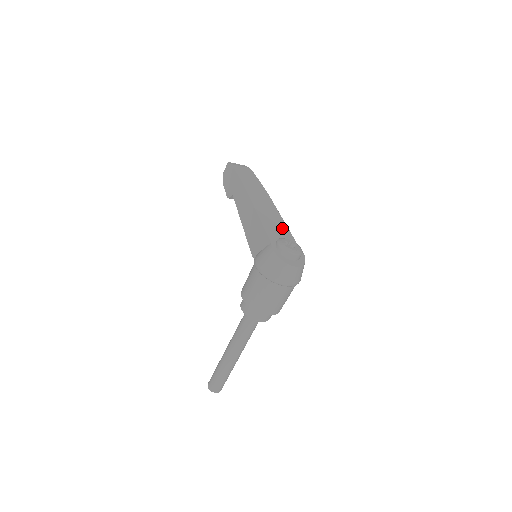
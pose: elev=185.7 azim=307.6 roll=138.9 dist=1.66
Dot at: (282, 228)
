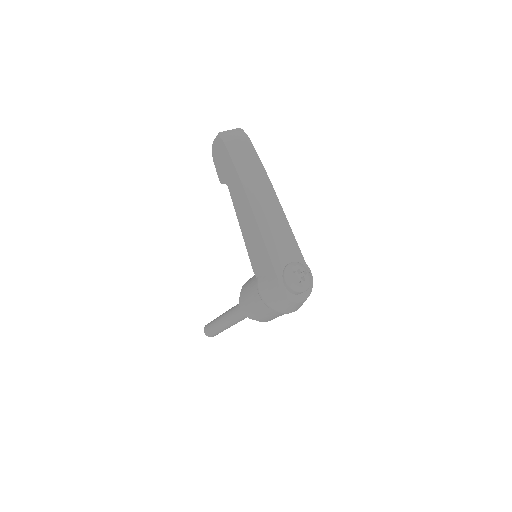
Dot at: (289, 243)
